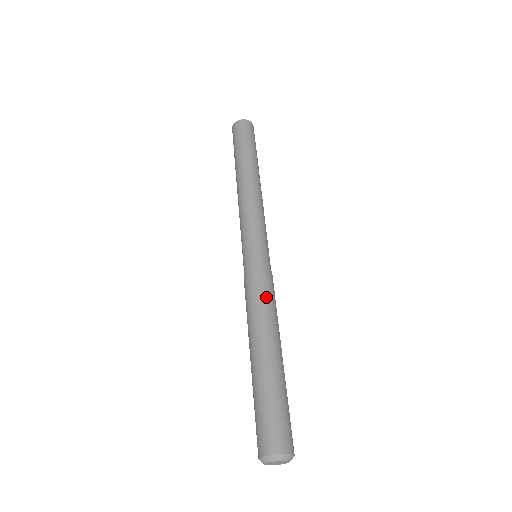
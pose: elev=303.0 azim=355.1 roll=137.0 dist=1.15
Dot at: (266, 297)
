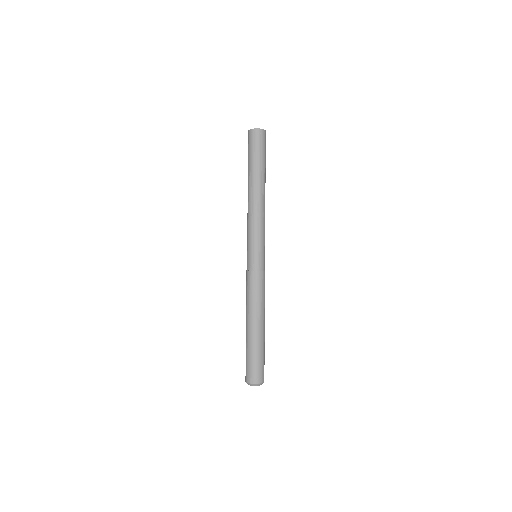
Dot at: (261, 292)
